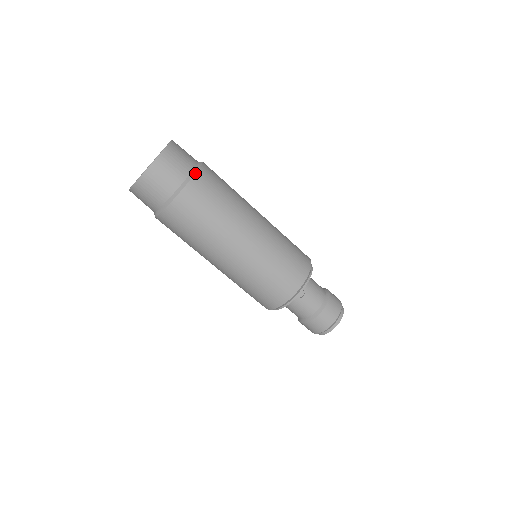
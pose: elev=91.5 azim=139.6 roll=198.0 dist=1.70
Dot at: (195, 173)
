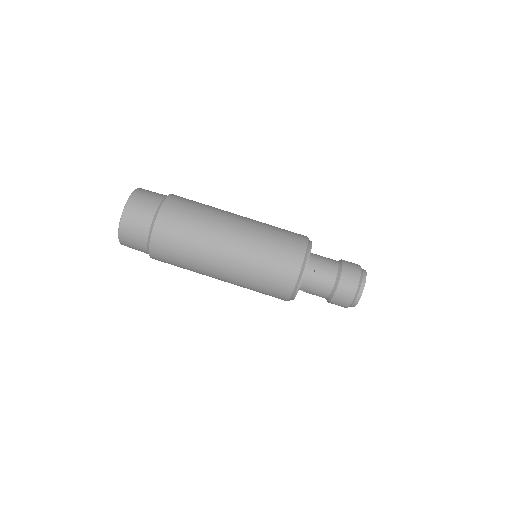
Dot at: (163, 202)
